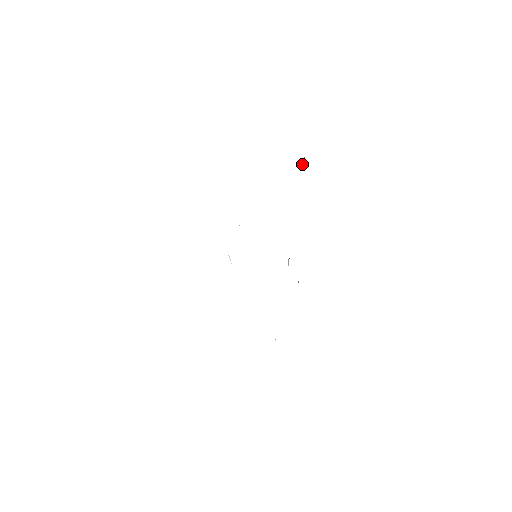
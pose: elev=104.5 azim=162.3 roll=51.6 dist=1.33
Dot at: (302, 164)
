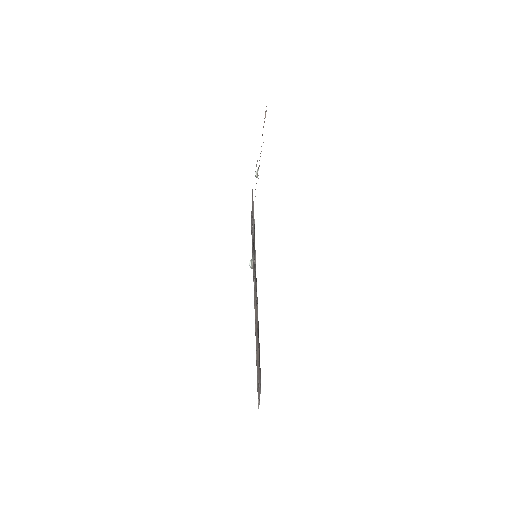
Dot at: (256, 174)
